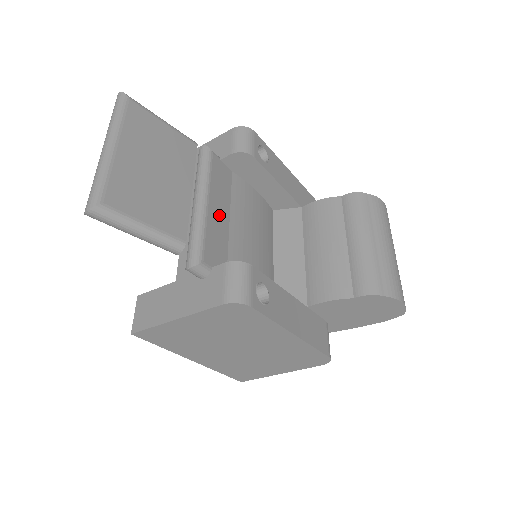
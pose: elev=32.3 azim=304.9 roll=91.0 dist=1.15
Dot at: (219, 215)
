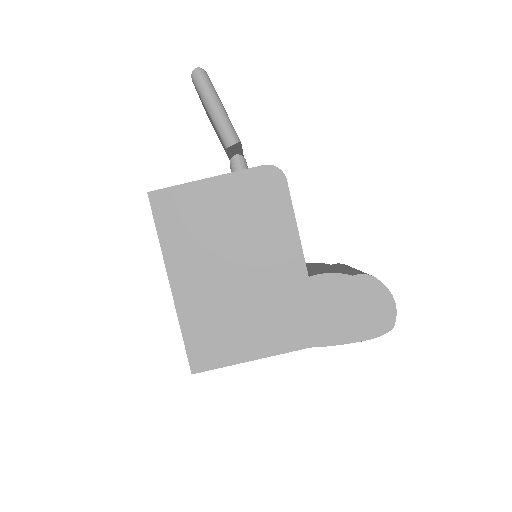
Dot at: occluded
